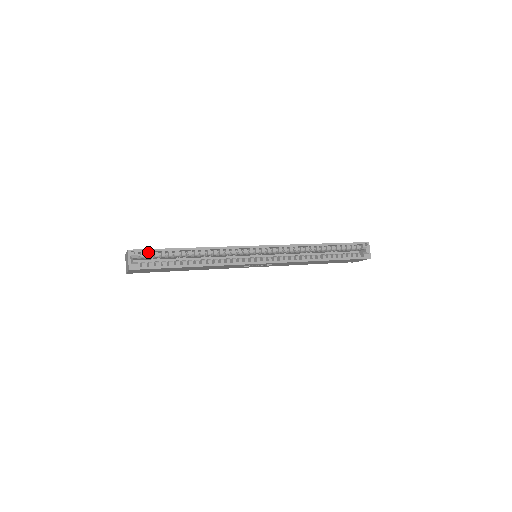
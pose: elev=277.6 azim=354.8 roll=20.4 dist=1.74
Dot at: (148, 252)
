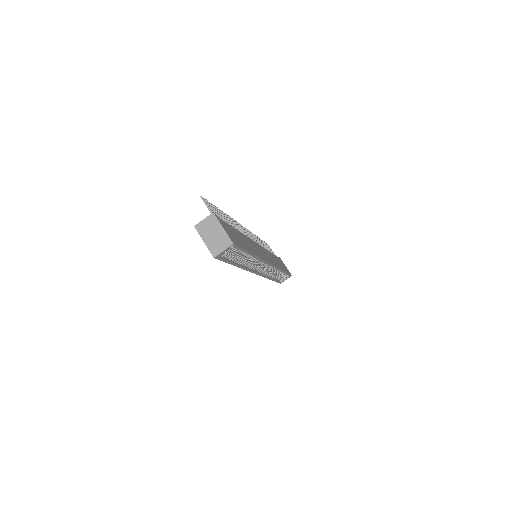
Dot at: occluded
